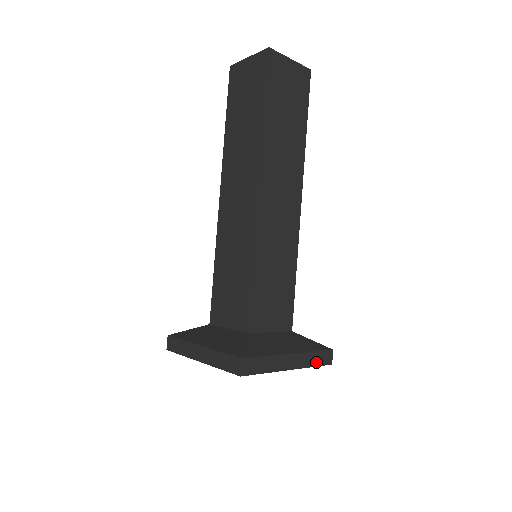
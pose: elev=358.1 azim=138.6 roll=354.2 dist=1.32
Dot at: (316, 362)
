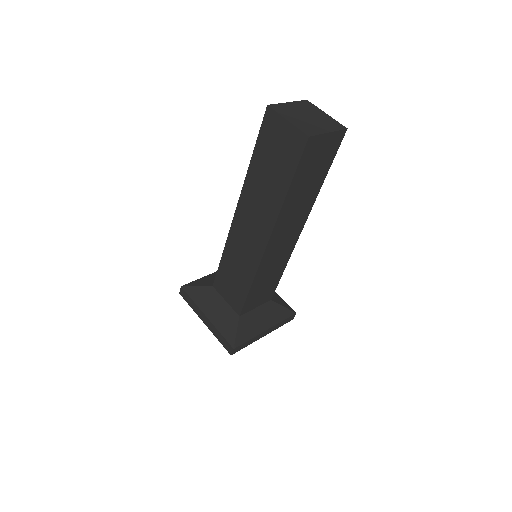
Dot at: (282, 324)
